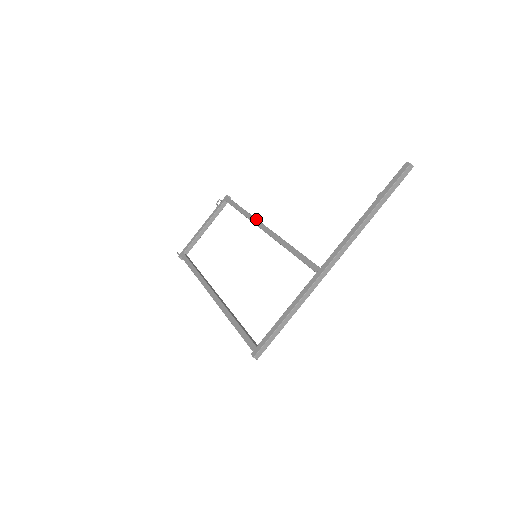
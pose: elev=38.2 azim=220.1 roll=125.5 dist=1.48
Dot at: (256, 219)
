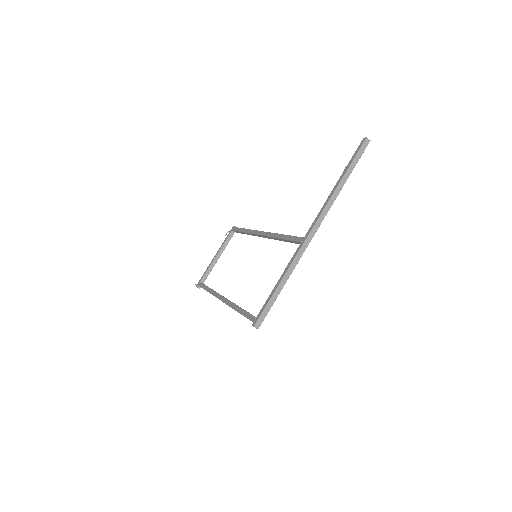
Dot at: (255, 230)
